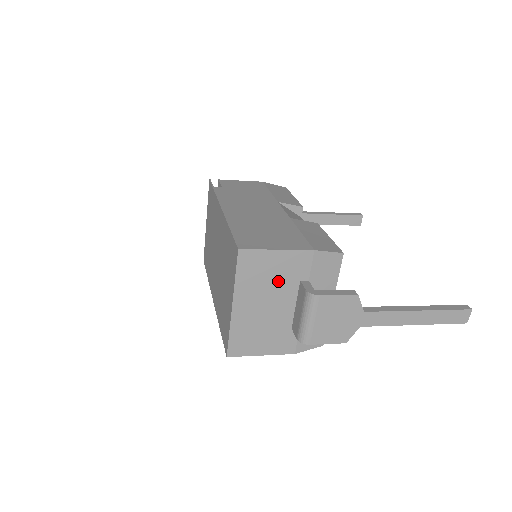
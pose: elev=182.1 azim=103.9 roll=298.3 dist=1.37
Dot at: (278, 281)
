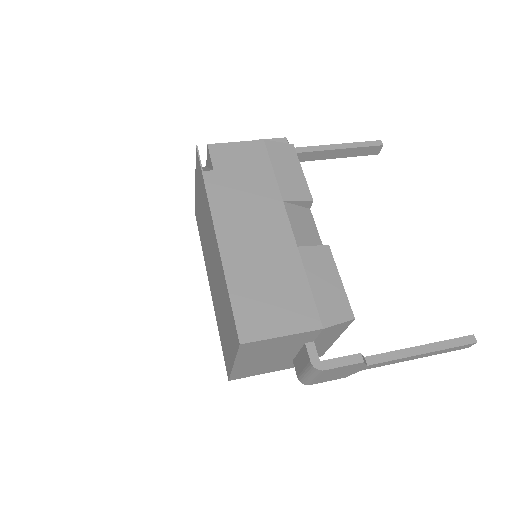
Dot at: (282, 347)
